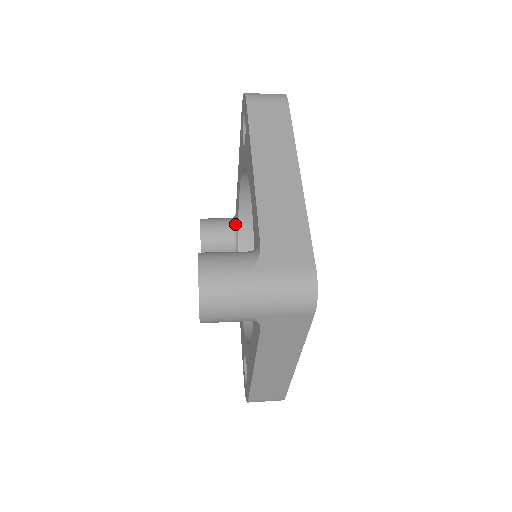
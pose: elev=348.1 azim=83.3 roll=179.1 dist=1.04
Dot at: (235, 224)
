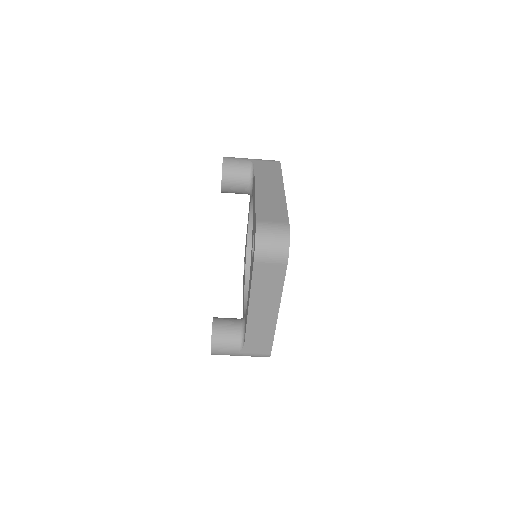
Dot at: occluded
